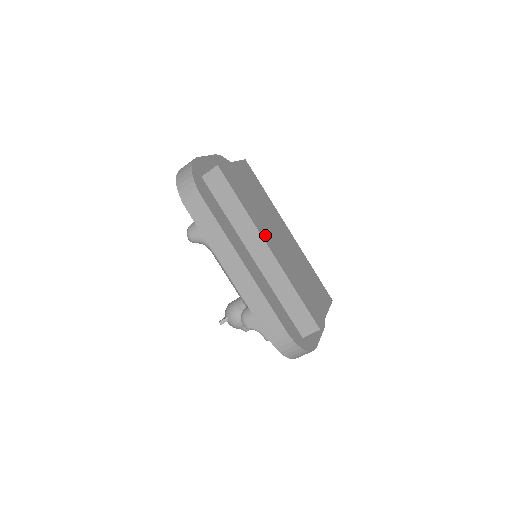
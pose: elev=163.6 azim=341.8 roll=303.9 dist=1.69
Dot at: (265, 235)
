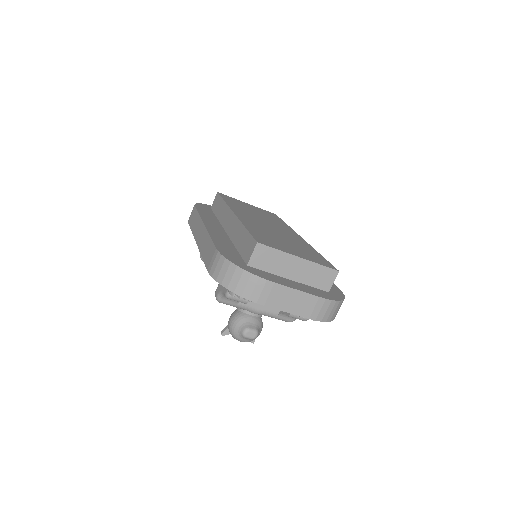
Dot at: (238, 212)
